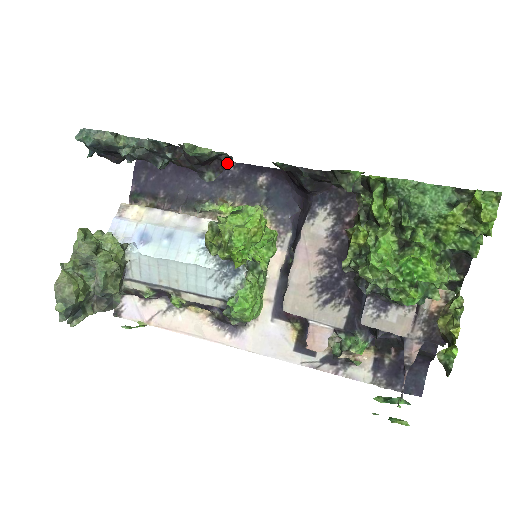
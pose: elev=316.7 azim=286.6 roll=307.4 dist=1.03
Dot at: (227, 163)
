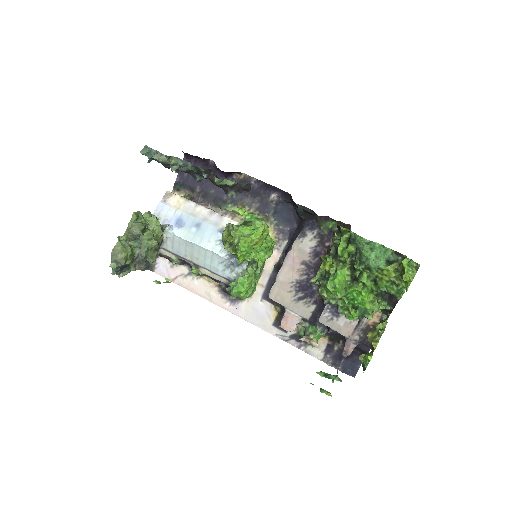
Dot at: (246, 188)
